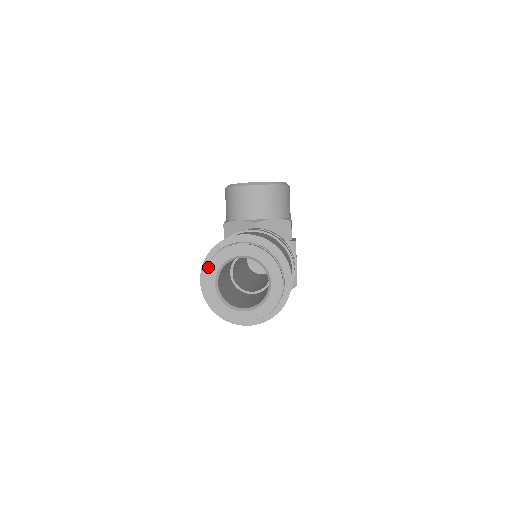
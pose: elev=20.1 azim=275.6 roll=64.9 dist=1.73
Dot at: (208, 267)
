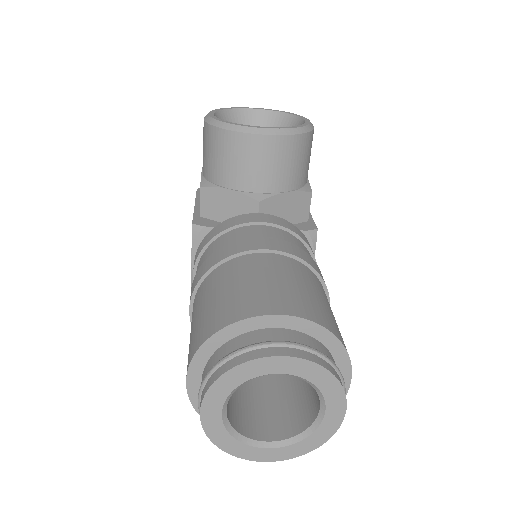
Dot at: (211, 388)
